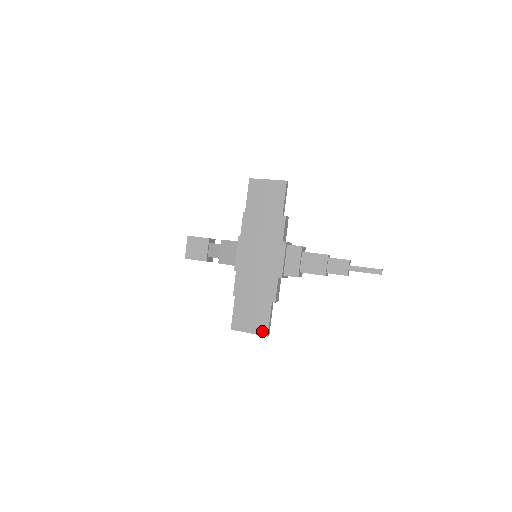
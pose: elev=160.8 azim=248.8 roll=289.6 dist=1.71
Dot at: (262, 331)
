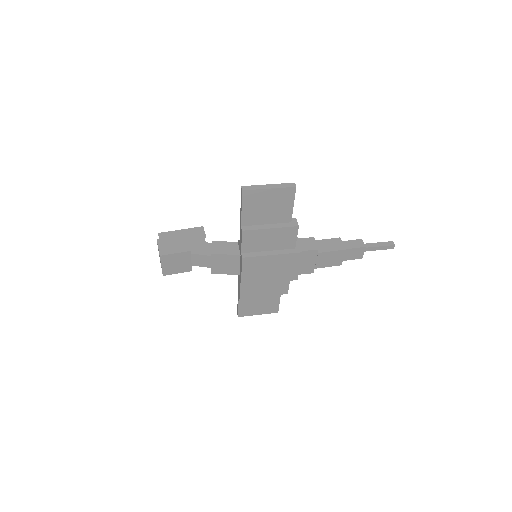
Dot at: (272, 311)
